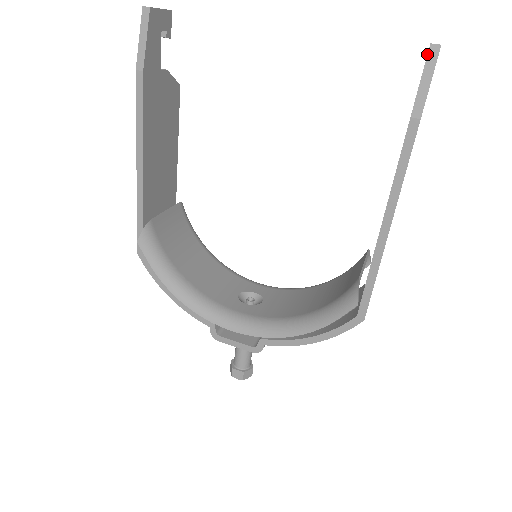
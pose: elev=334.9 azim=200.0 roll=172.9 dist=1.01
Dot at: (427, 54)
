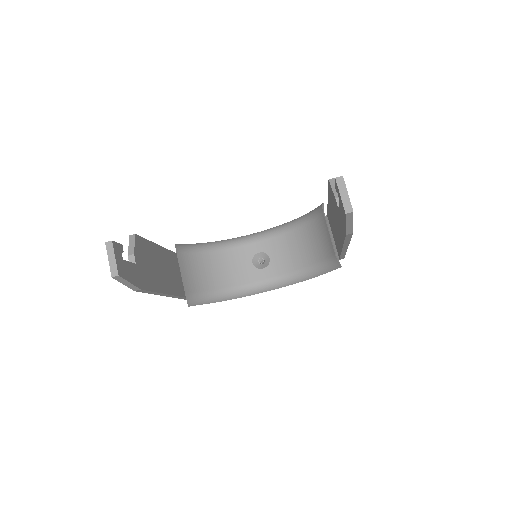
Dot at: (345, 217)
